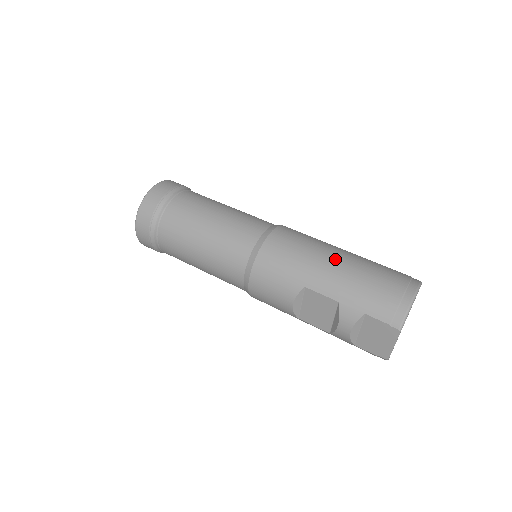
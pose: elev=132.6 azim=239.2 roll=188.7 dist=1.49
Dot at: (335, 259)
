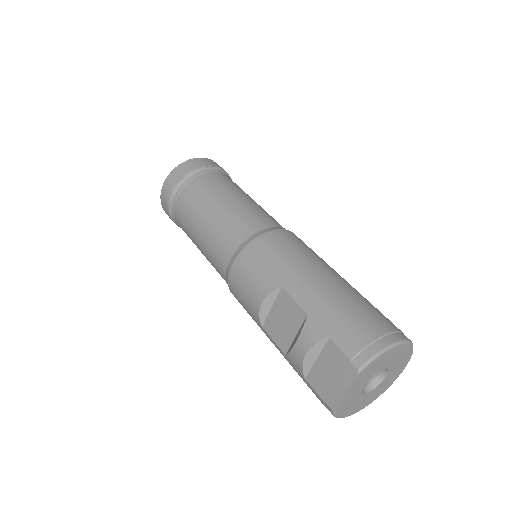
Dot at: (328, 275)
